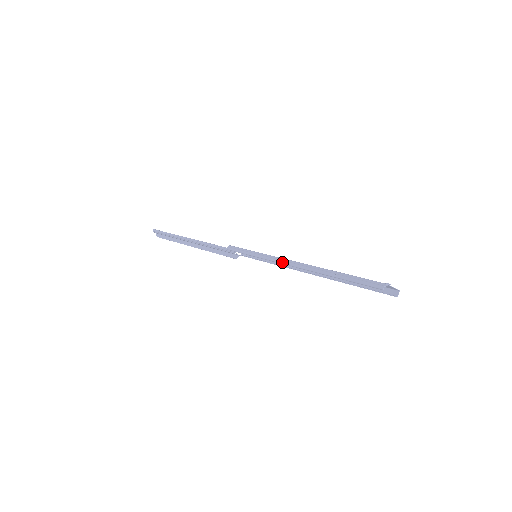
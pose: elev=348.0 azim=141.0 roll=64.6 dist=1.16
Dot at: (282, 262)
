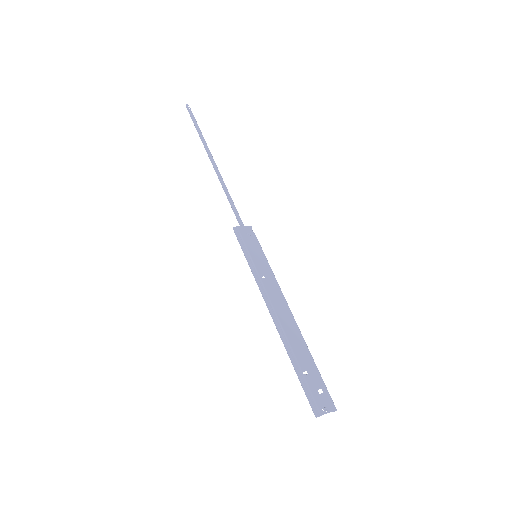
Dot at: occluded
